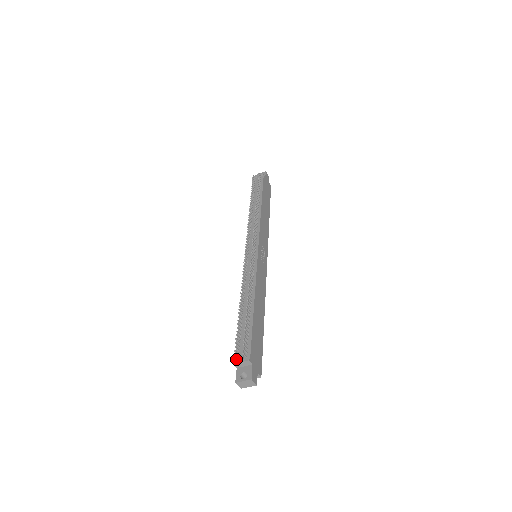
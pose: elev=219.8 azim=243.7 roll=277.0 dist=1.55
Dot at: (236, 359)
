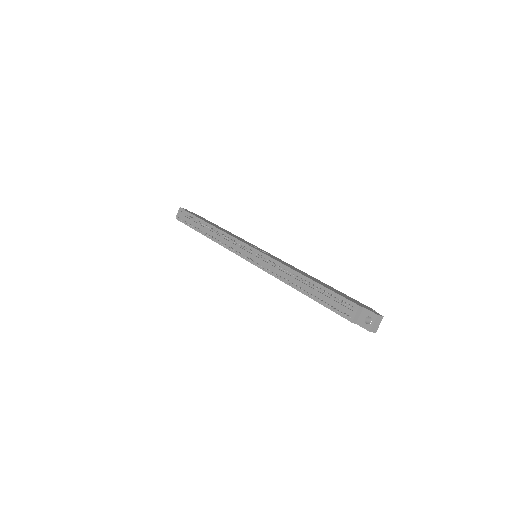
Dot at: (348, 318)
